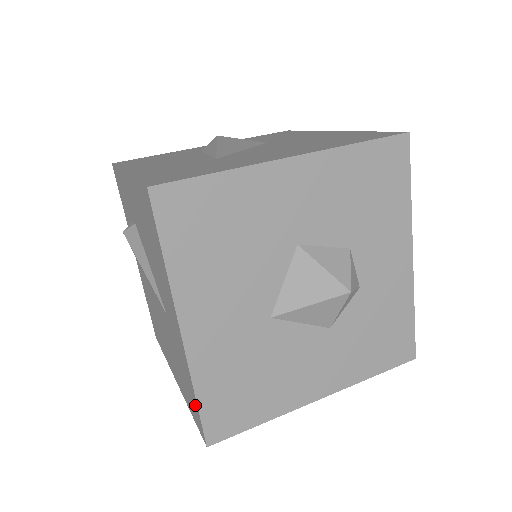
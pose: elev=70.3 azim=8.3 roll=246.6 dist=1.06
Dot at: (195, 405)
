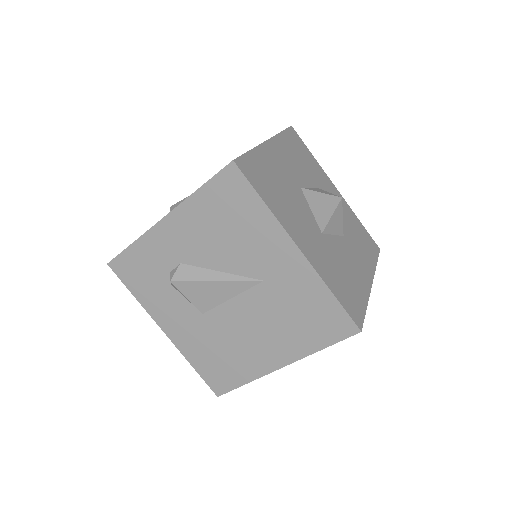
Dot at: (334, 309)
